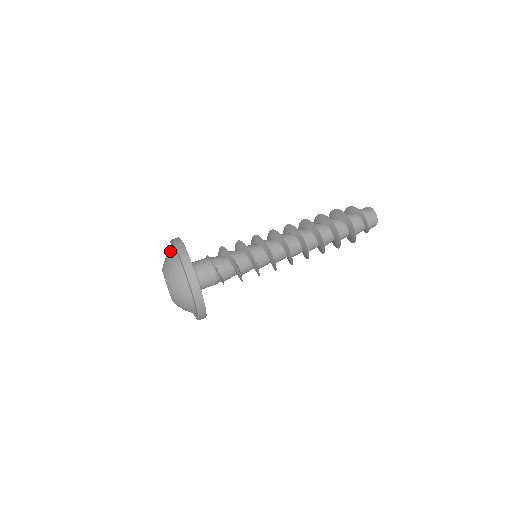
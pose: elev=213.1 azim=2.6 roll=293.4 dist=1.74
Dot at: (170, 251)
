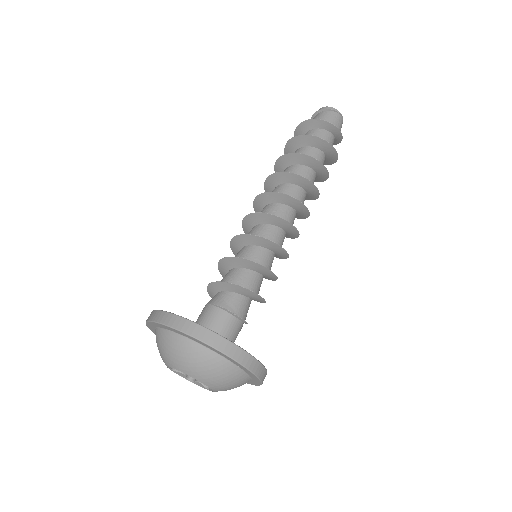
Dot at: (215, 362)
